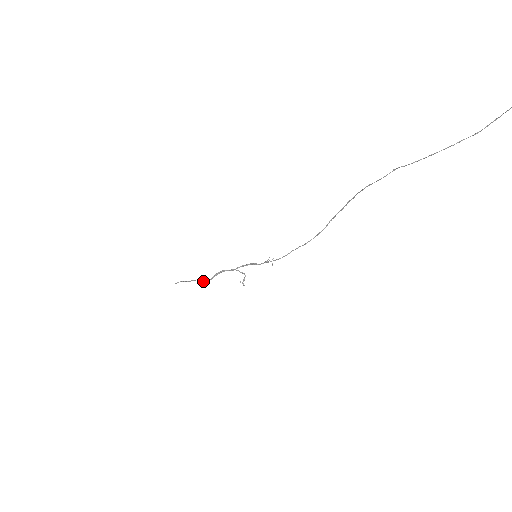
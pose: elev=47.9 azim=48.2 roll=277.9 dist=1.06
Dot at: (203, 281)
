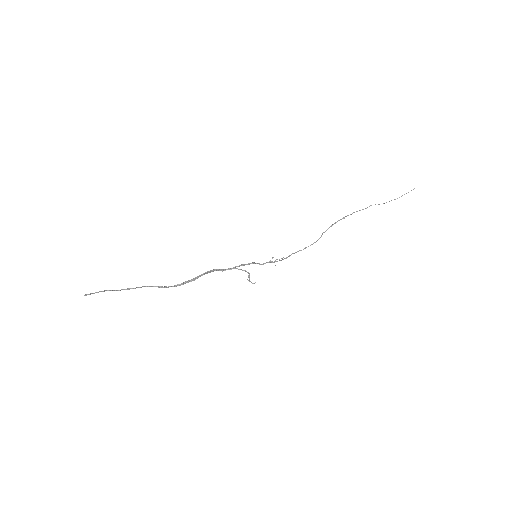
Dot at: occluded
